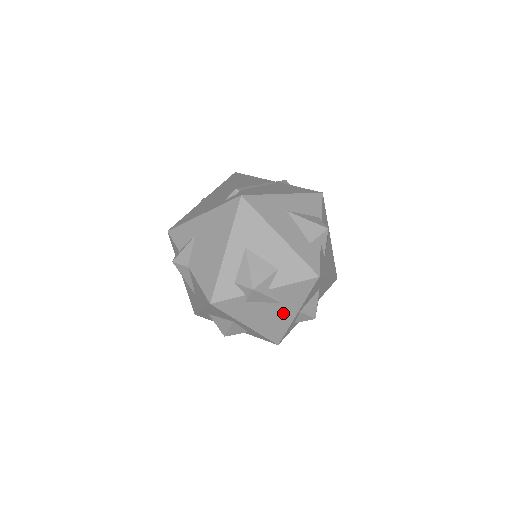
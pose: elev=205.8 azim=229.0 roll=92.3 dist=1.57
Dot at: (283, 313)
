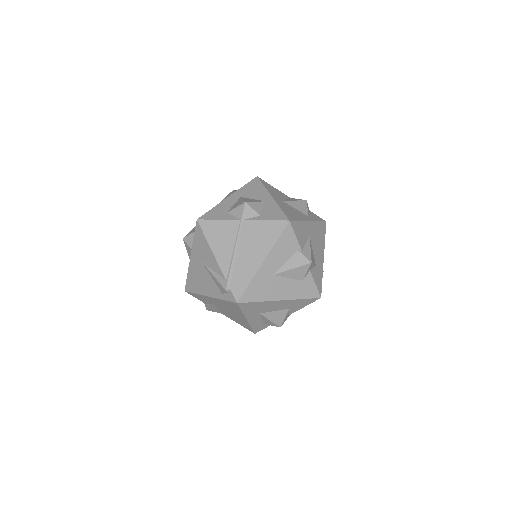
Dot at: occluded
